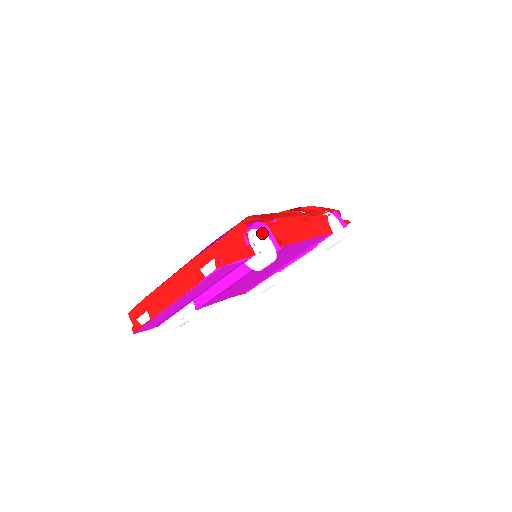
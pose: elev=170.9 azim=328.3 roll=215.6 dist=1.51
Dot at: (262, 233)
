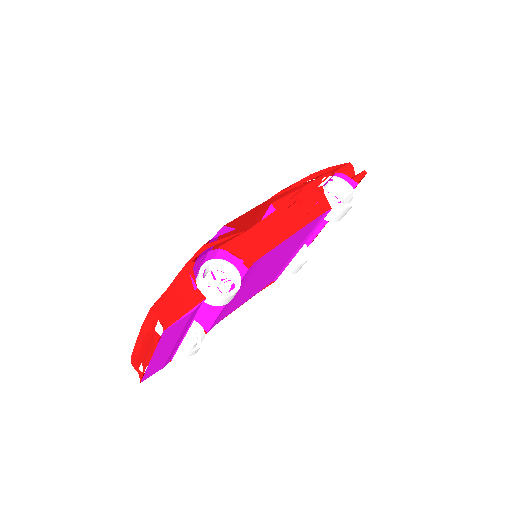
Dot at: (219, 261)
